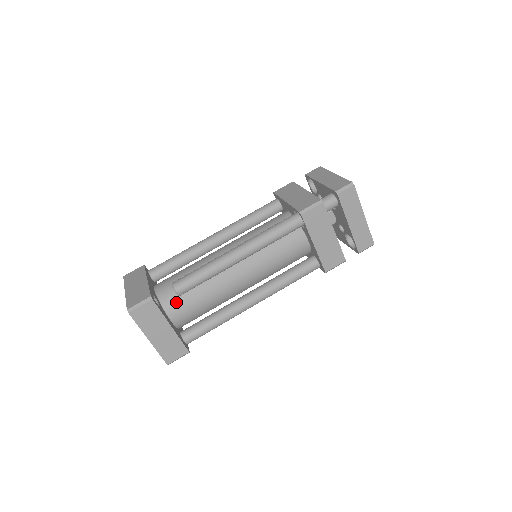
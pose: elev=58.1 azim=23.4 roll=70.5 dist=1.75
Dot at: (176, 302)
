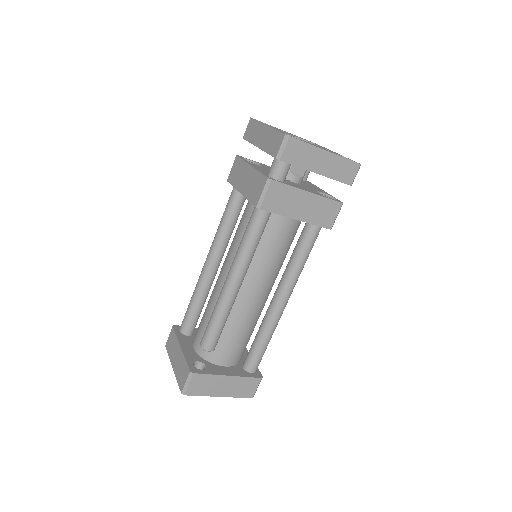
Dot at: (217, 352)
